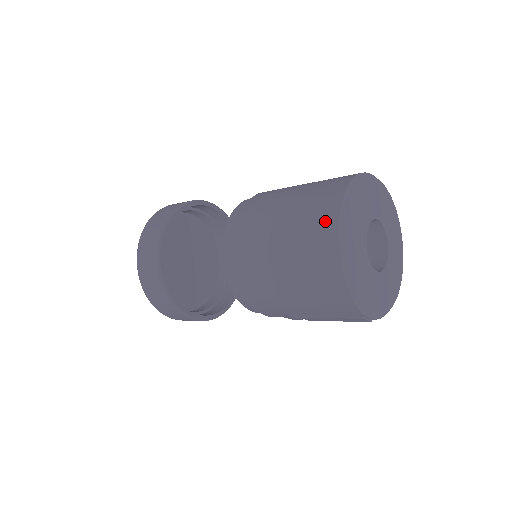
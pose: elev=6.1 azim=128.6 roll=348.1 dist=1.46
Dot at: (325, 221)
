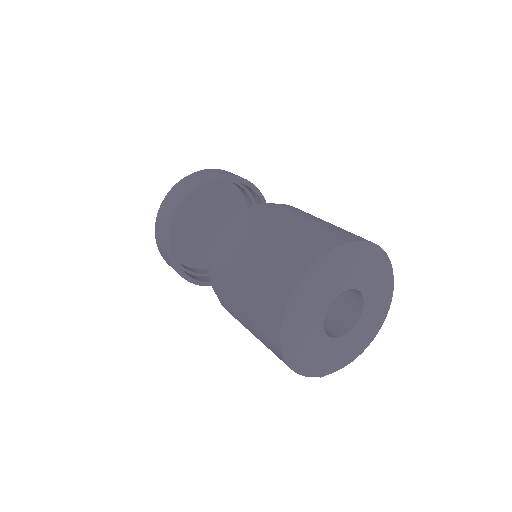
Dot at: (271, 319)
